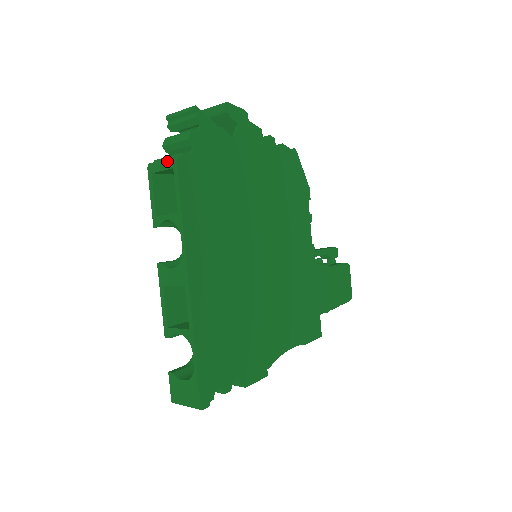
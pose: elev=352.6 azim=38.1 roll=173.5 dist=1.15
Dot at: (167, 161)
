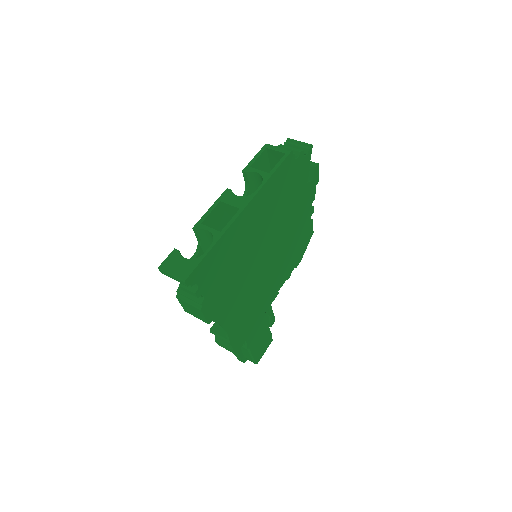
Dot at: (283, 149)
